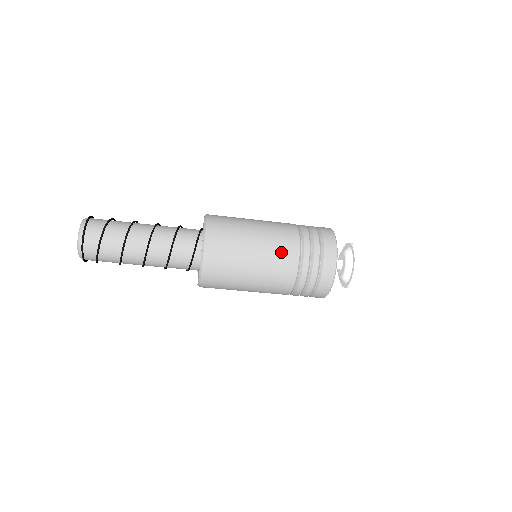
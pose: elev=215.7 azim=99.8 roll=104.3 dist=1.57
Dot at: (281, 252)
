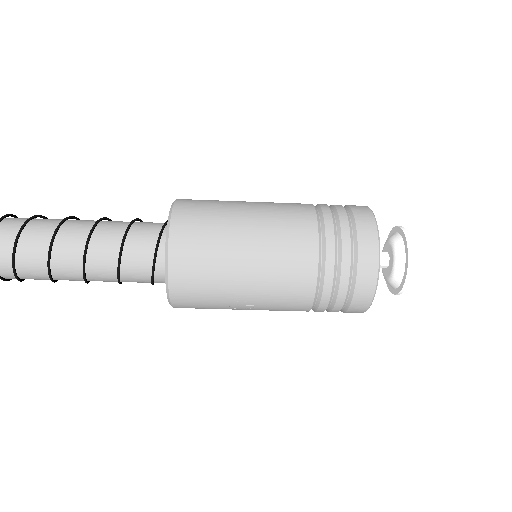
Dot at: (289, 222)
